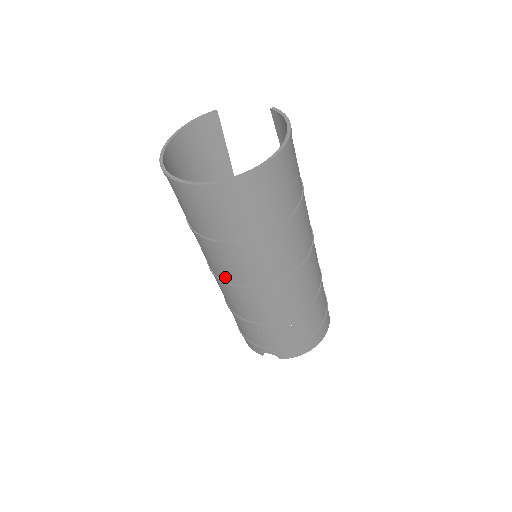
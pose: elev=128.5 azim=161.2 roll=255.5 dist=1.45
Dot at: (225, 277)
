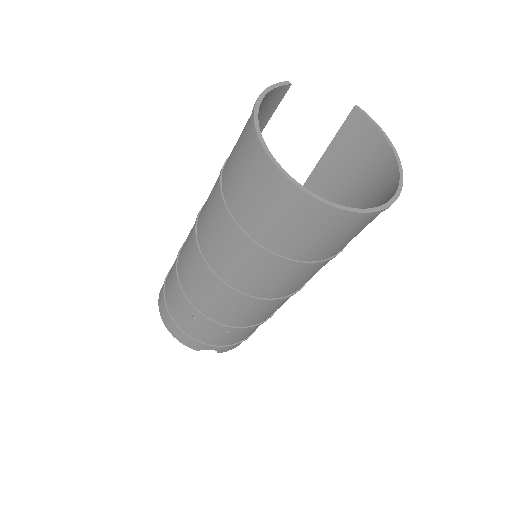
Dot at: (248, 288)
